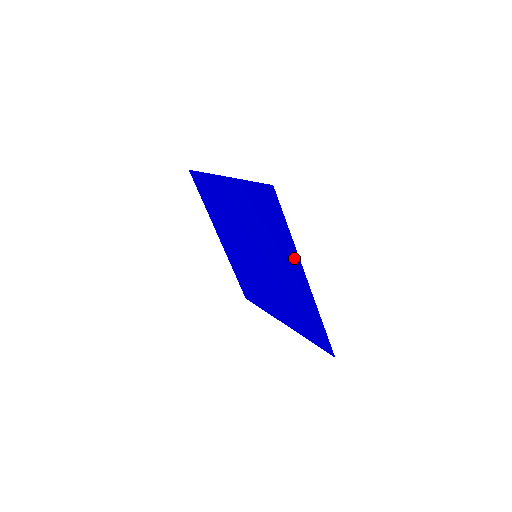
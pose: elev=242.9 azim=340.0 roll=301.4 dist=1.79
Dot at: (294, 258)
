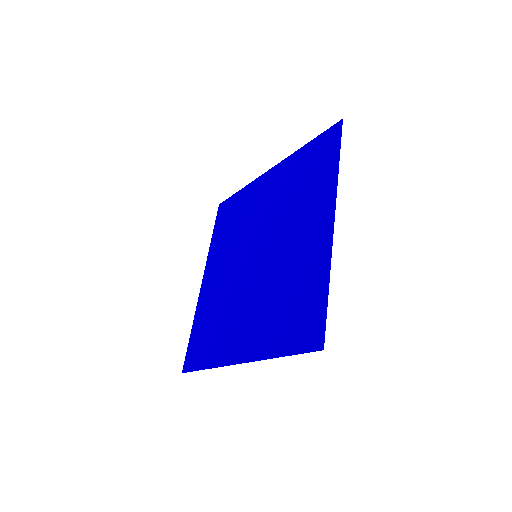
Dot at: (327, 199)
